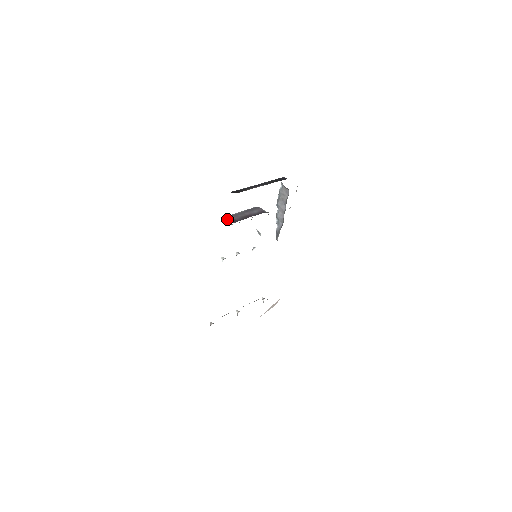
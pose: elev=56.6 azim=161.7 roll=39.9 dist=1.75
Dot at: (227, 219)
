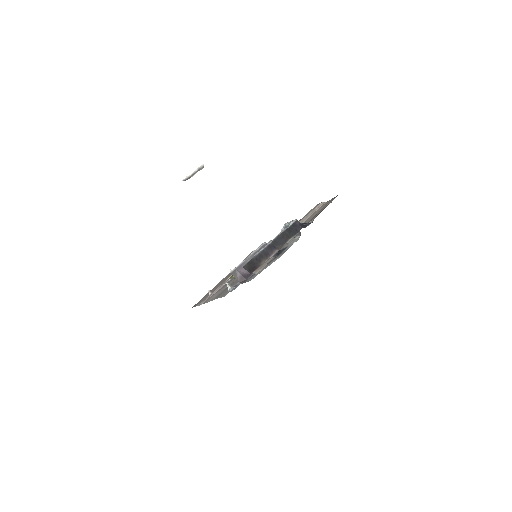
Dot at: (237, 275)
